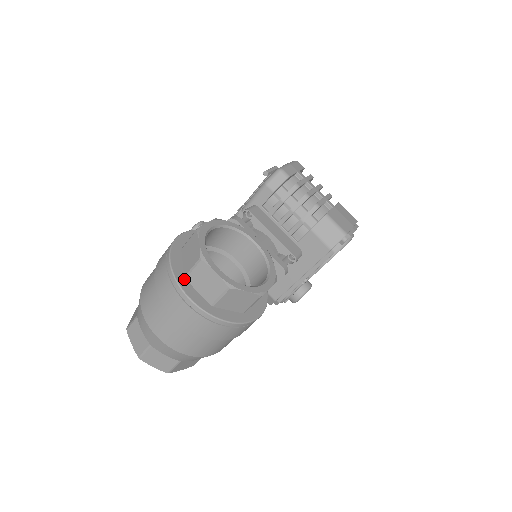
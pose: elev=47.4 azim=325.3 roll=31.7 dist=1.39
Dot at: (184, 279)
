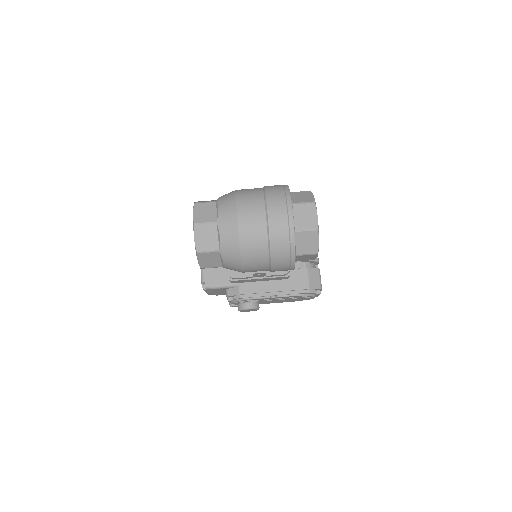
Dot at: occluded
